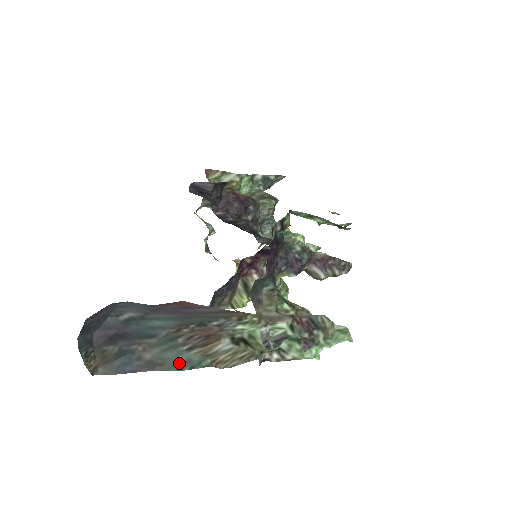
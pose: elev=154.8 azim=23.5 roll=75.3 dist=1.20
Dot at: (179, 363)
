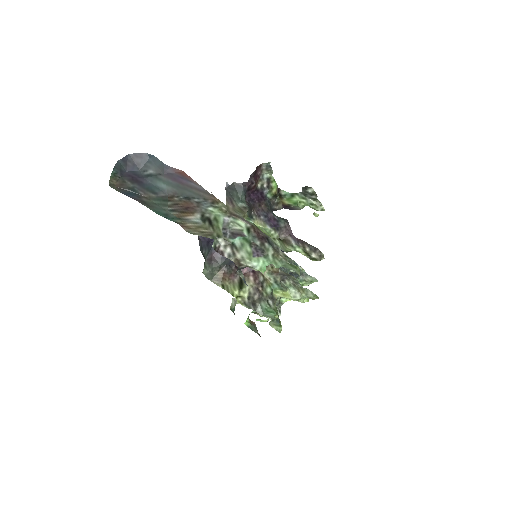
Dot at: (160, 212)
